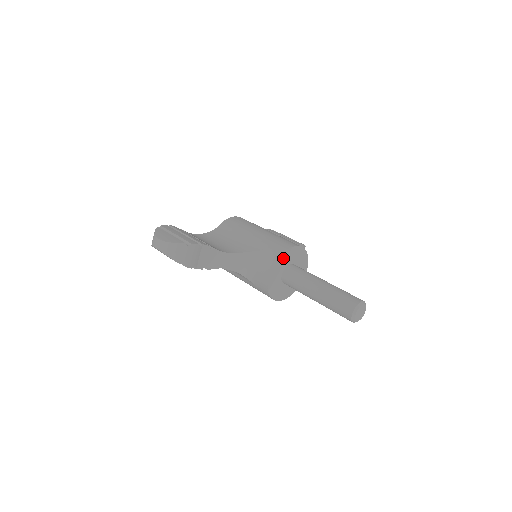
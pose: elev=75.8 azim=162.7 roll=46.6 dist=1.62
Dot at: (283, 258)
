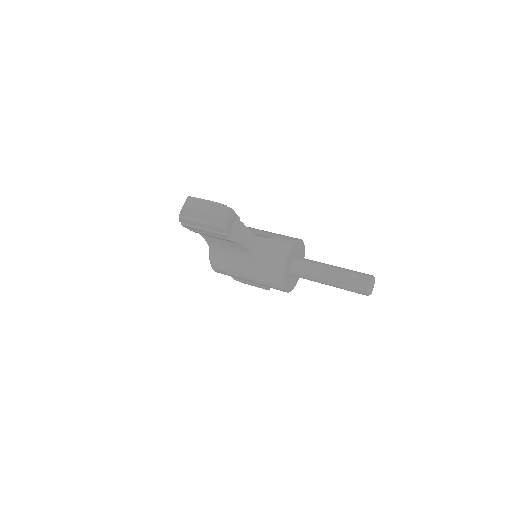
Dot at: (296, 246)
